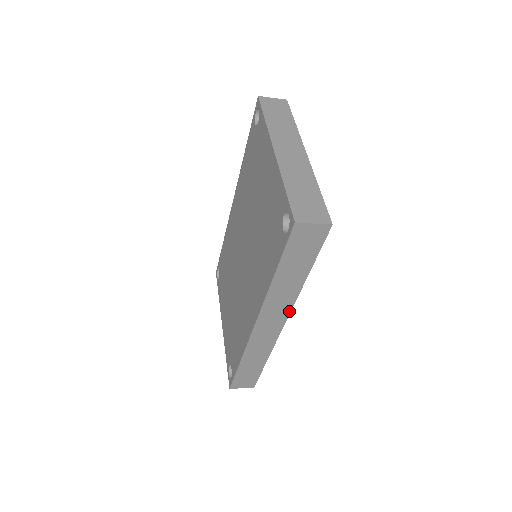
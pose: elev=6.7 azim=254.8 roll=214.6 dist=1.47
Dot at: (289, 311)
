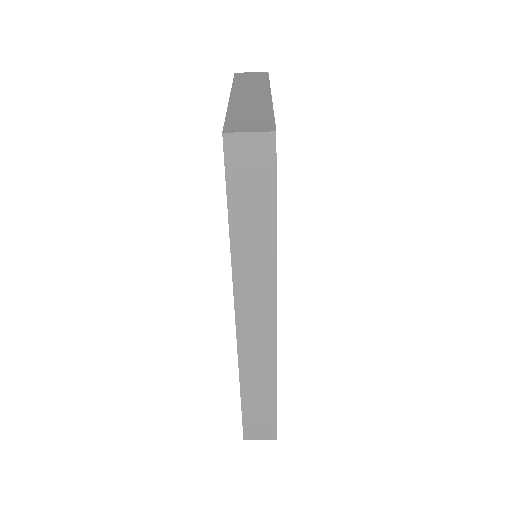
Dot at: (274, 295)
